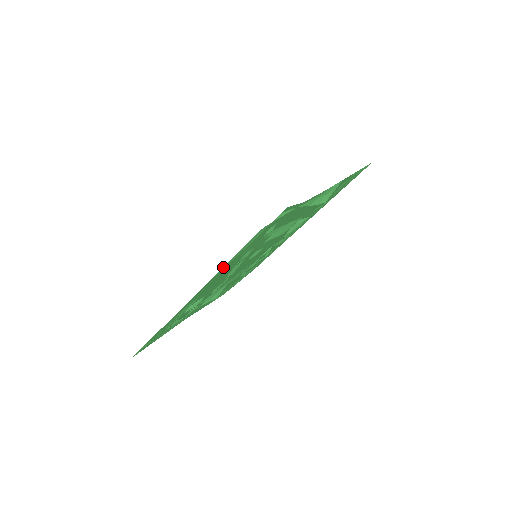
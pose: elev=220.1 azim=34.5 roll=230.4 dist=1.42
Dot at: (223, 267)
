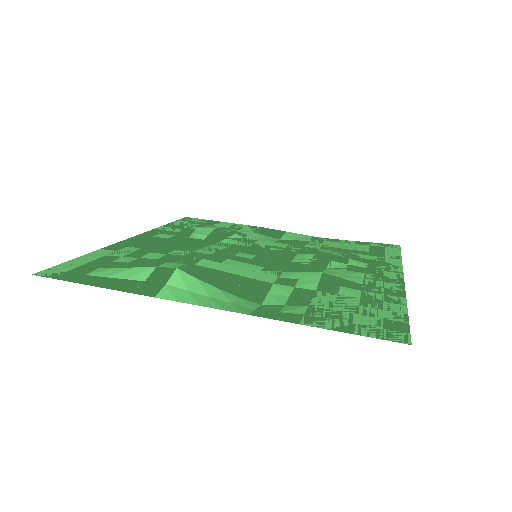
Dot at: (88, 254)
